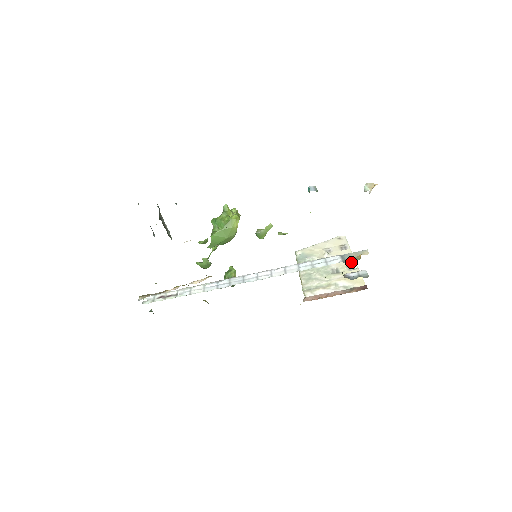
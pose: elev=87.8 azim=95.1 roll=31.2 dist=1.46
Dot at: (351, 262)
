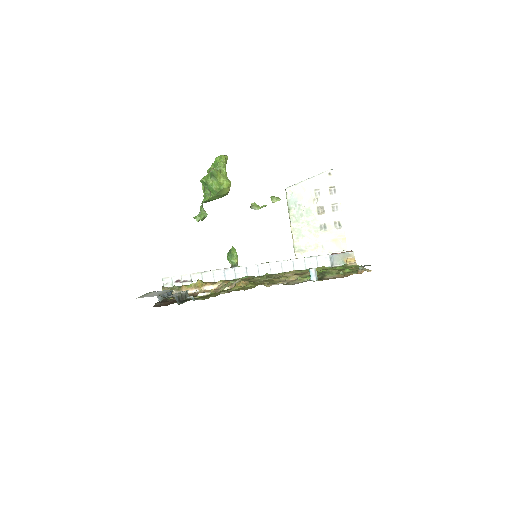
Dot at: (338, 217)
